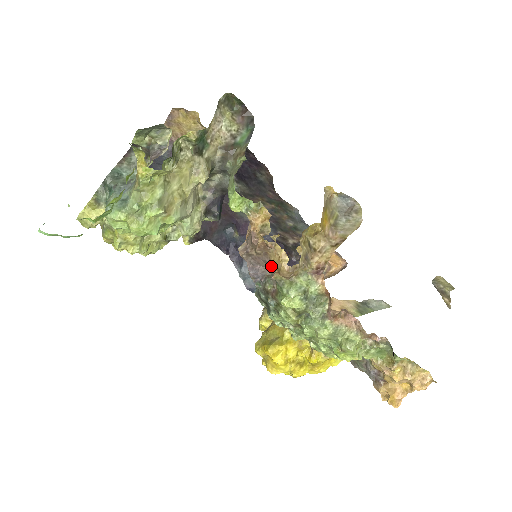
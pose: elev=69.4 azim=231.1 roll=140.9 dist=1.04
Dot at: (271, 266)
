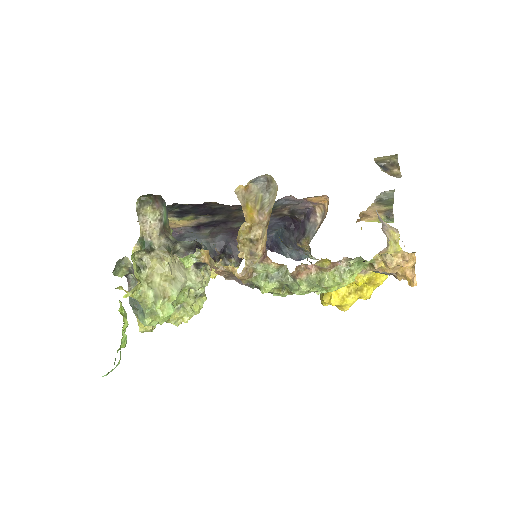
Dot at: occluded
